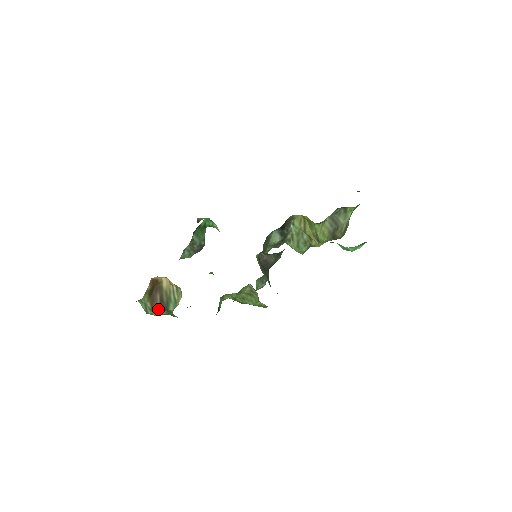
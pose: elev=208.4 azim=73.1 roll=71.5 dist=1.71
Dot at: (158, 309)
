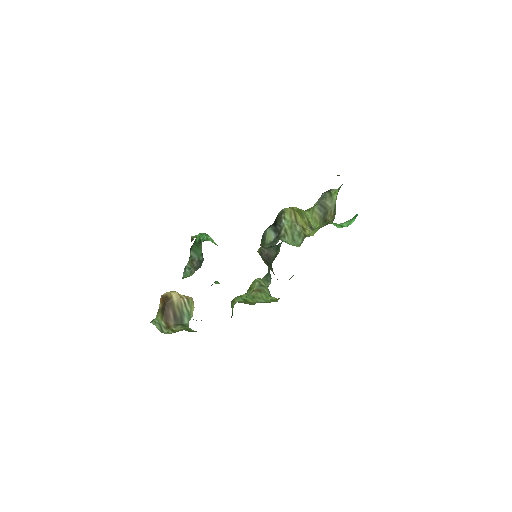
Dot at: (173, 326)
